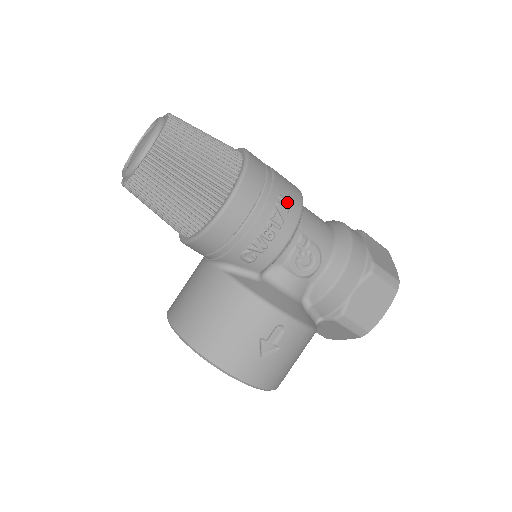
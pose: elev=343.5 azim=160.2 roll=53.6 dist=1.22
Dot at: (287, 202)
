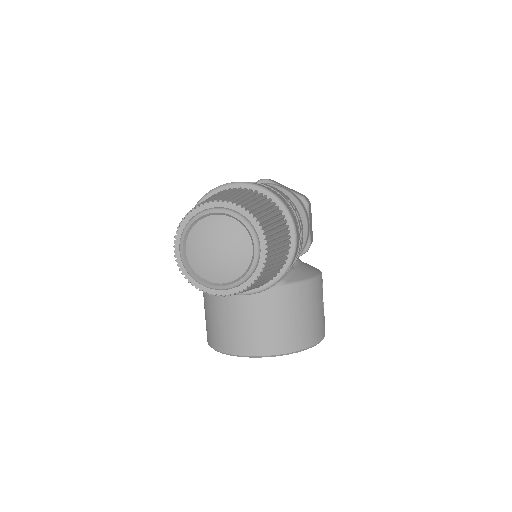
Dot at: (291, 201)
